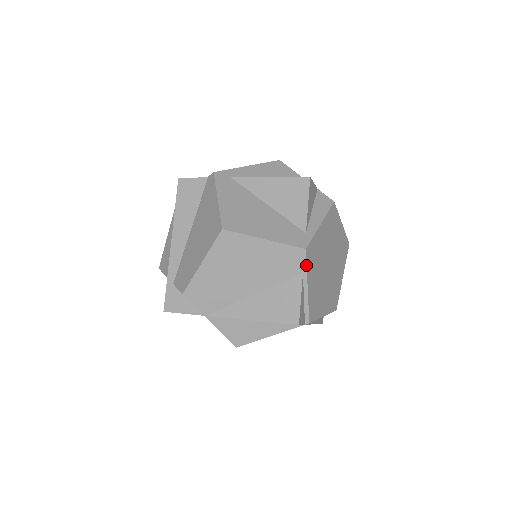
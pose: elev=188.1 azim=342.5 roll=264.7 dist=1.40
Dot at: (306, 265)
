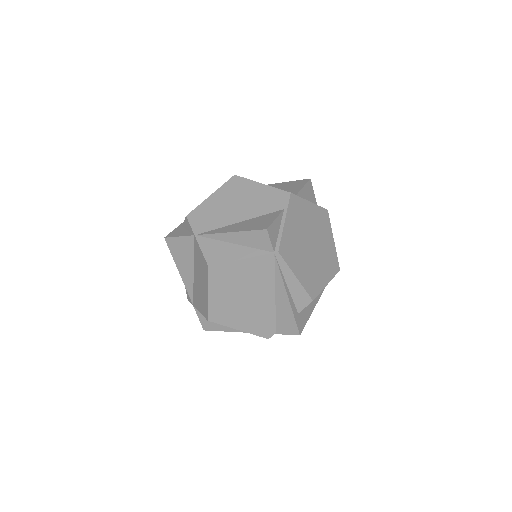
Dot at: (288, 204)
